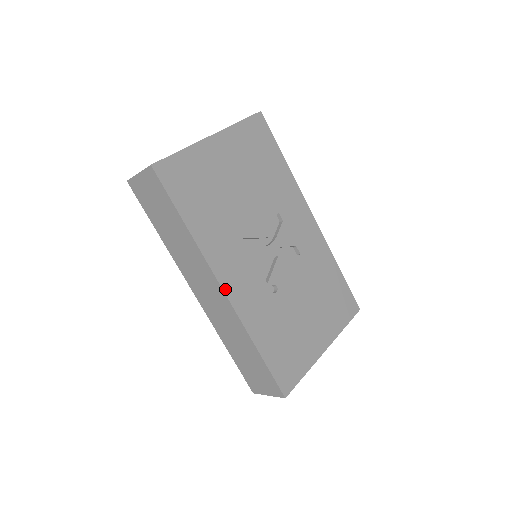
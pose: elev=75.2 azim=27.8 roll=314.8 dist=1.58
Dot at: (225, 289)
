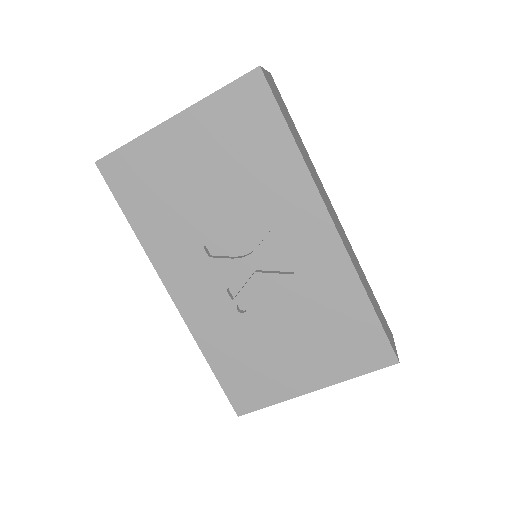
Dot at: (174, 297)
